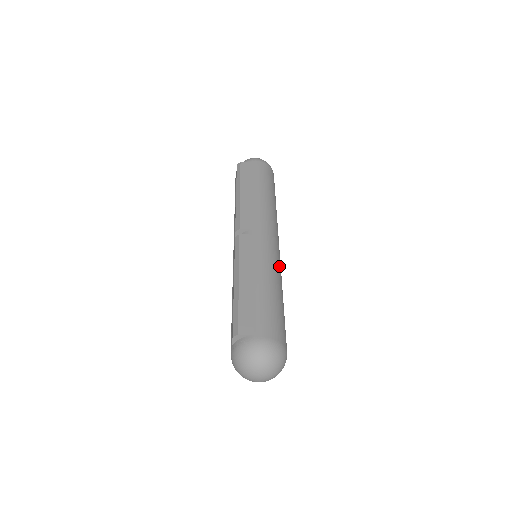
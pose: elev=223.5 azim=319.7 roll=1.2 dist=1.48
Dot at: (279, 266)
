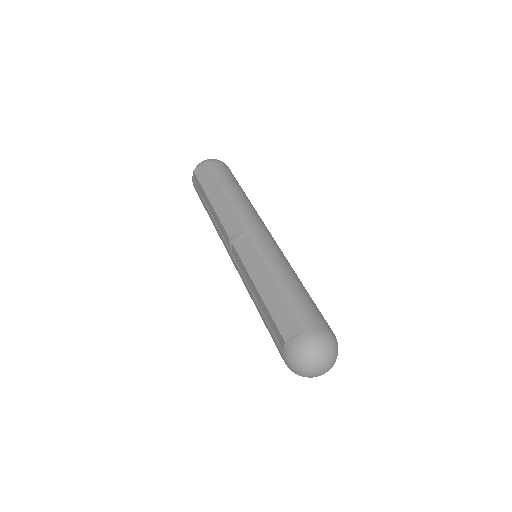
Dot at: occluded
